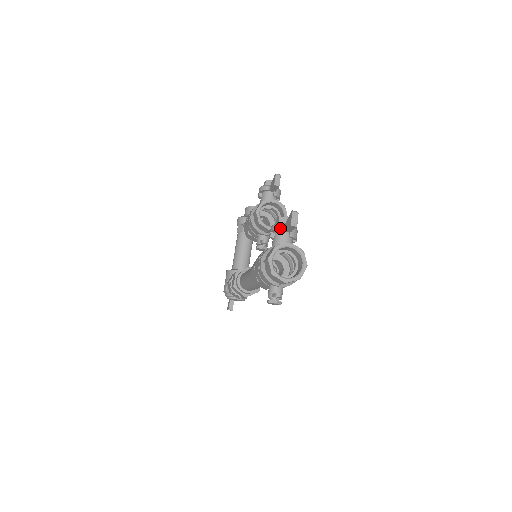
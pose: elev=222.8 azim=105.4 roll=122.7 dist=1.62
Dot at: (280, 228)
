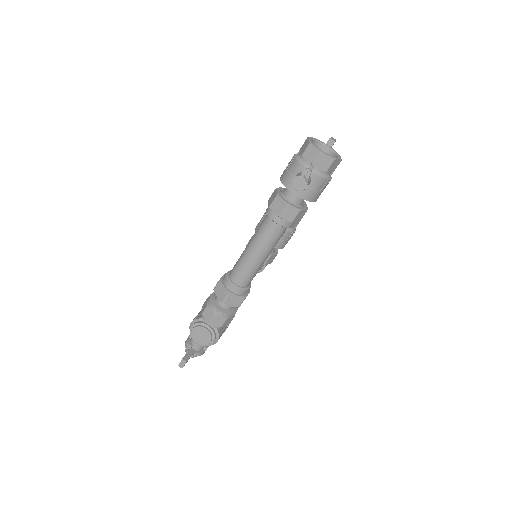
Dot at: occluded
